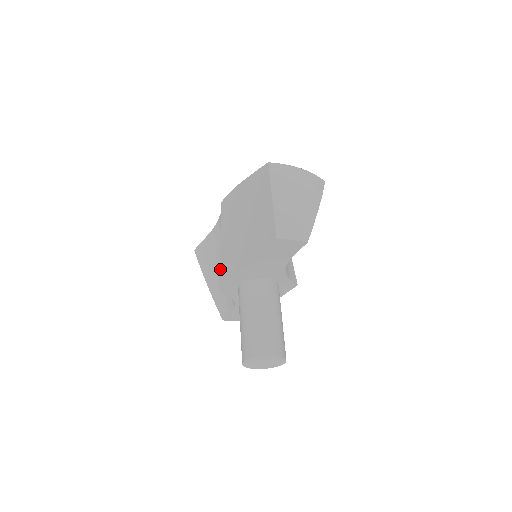
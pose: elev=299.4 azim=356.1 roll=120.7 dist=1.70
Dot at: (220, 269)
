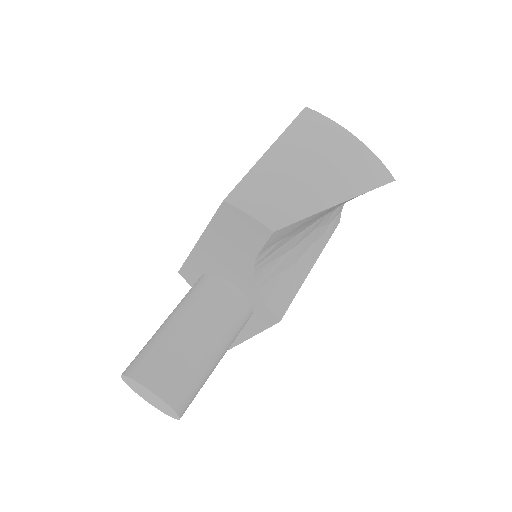
Dot at: occluded
